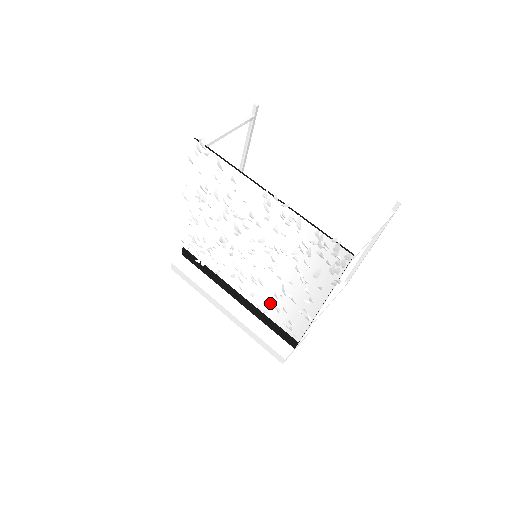
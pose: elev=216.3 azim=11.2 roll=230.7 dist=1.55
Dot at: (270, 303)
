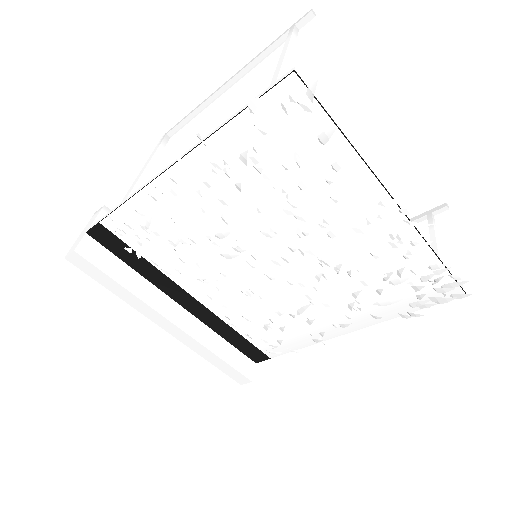
Dot at: (256, 318)
